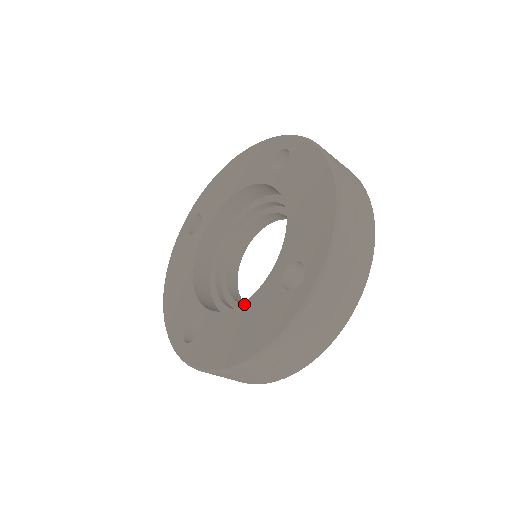
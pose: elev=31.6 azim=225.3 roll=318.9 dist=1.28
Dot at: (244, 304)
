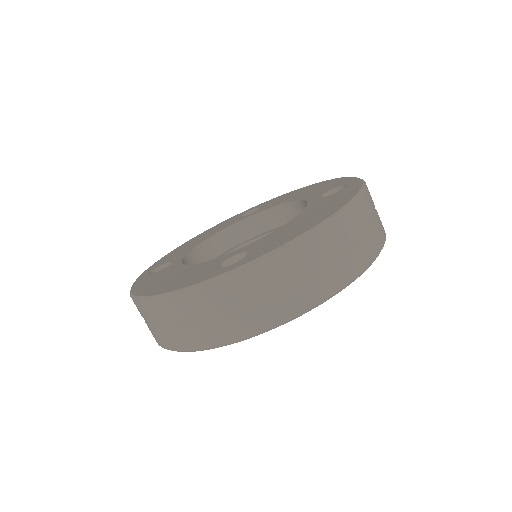
Dot at: (195, 265)
